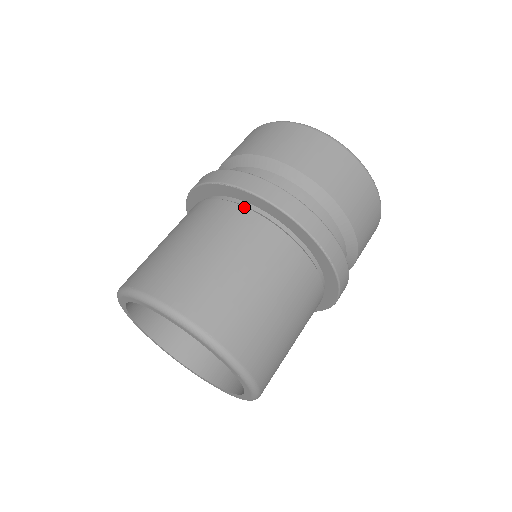
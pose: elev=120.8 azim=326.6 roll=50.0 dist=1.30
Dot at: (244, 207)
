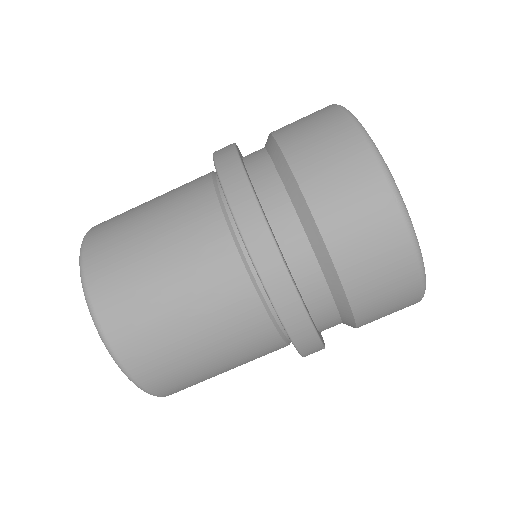
Dot at: (268, 316)
